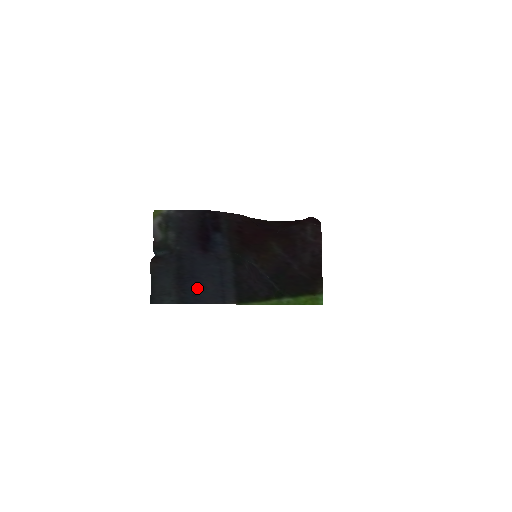
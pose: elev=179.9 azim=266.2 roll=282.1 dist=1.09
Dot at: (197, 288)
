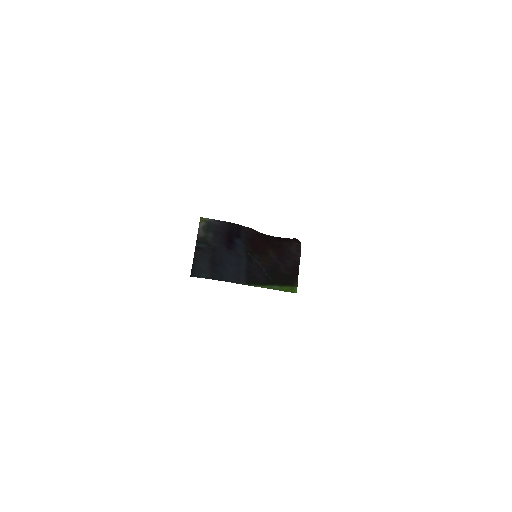
Dot at: (223, 271)
